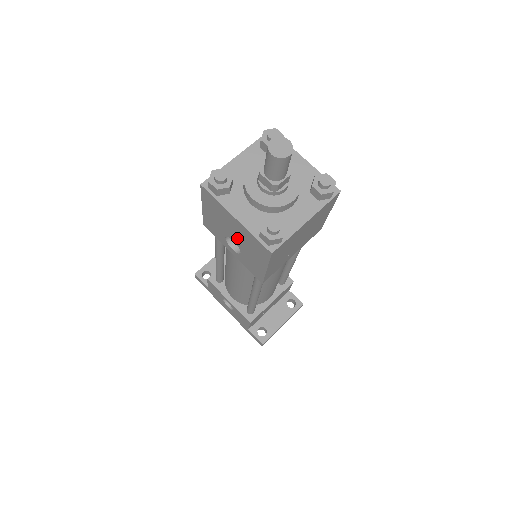
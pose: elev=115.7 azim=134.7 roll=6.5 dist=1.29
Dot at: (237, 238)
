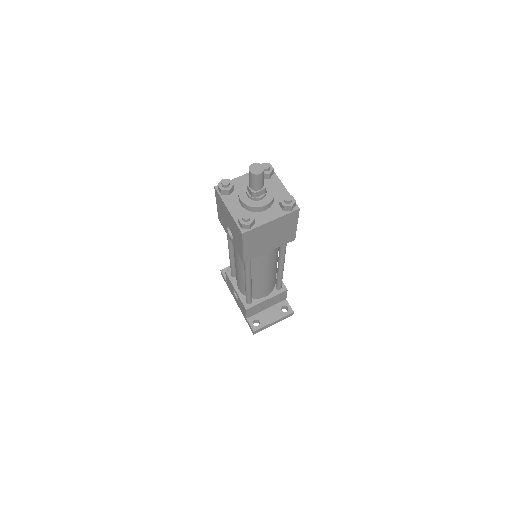
Dot at: (230, 226)
